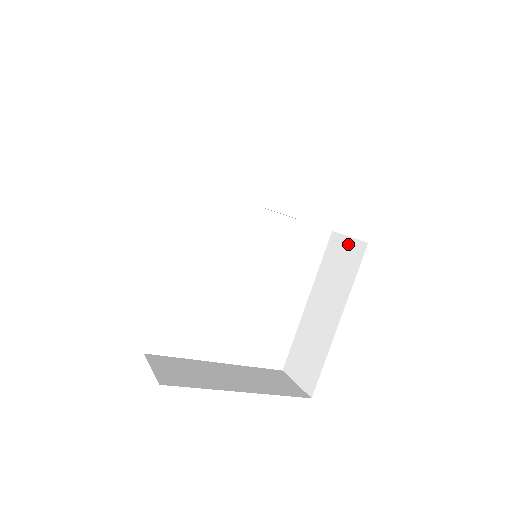
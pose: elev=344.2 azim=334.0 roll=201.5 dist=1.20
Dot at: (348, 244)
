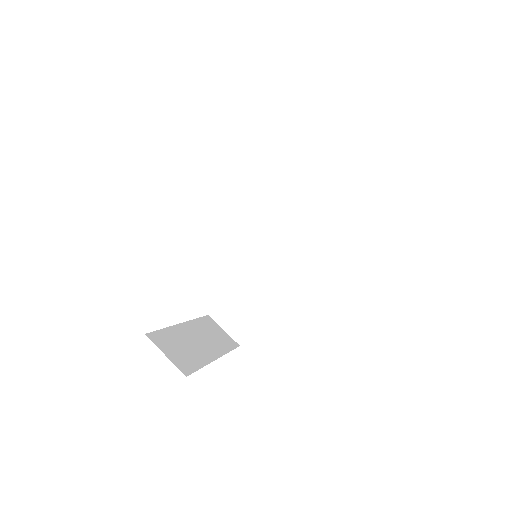
Dot at: (302, 240)
